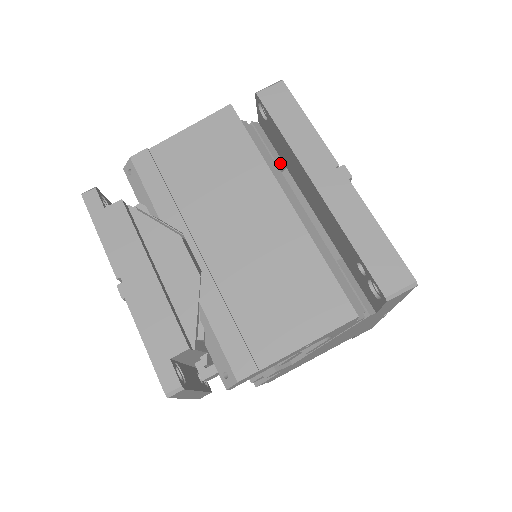
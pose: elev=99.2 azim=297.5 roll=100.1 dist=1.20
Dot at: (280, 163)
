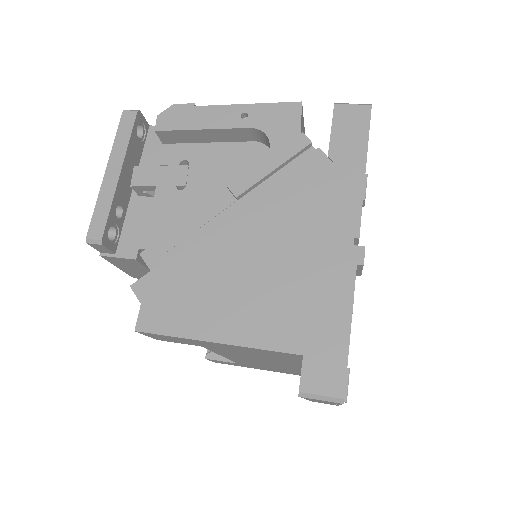
Dot at: occluded
